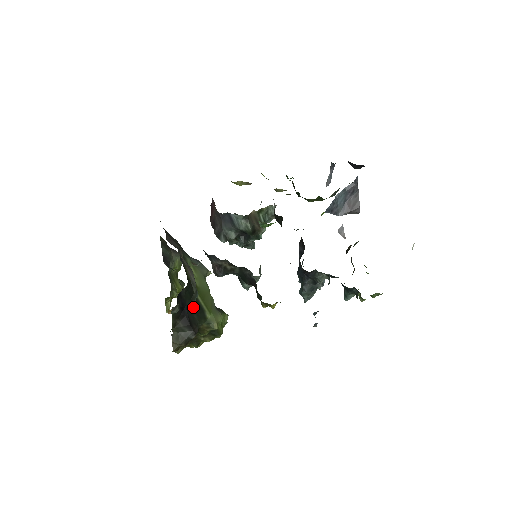
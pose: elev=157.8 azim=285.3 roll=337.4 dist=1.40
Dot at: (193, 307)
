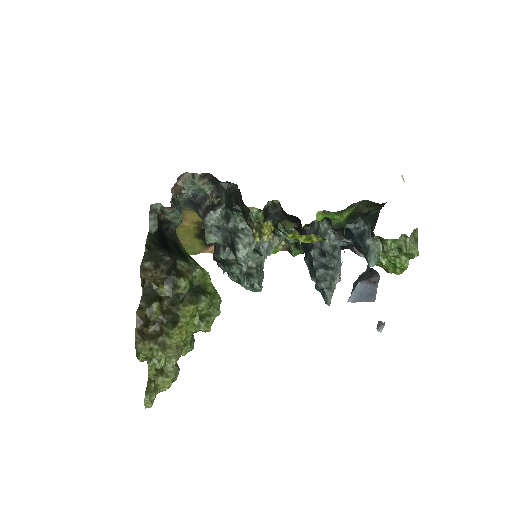
Dot at: (175, 248)
